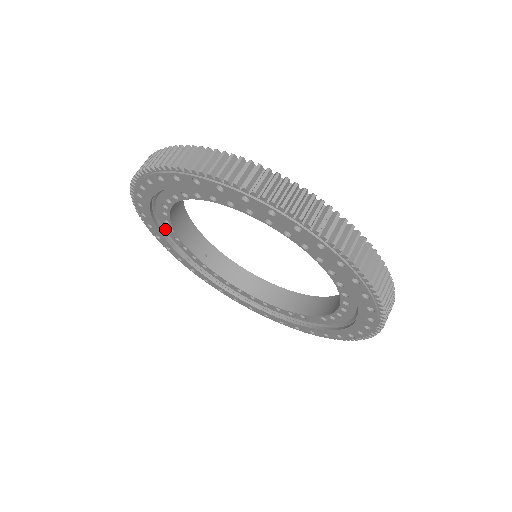
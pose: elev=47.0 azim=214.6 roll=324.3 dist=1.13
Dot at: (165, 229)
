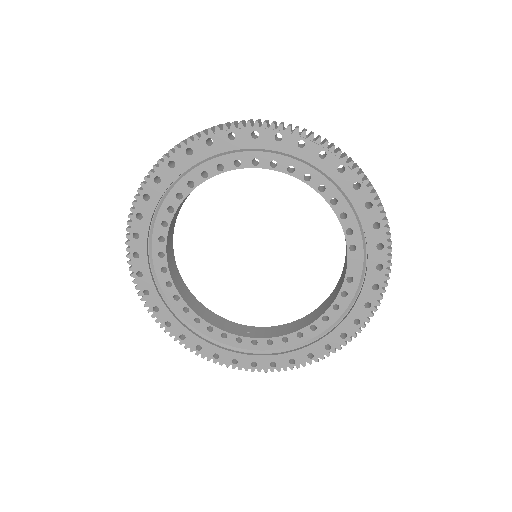
Dot at: (195, 328)
